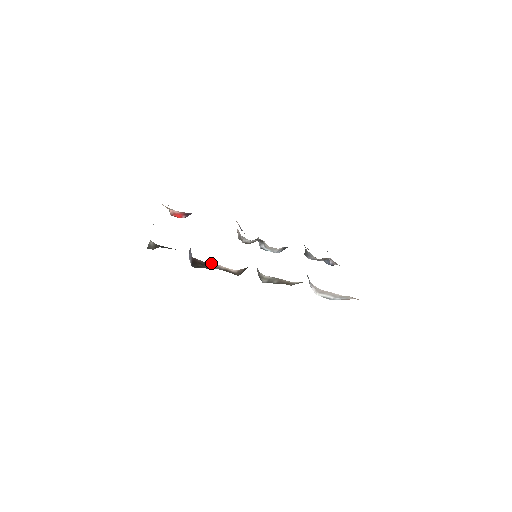
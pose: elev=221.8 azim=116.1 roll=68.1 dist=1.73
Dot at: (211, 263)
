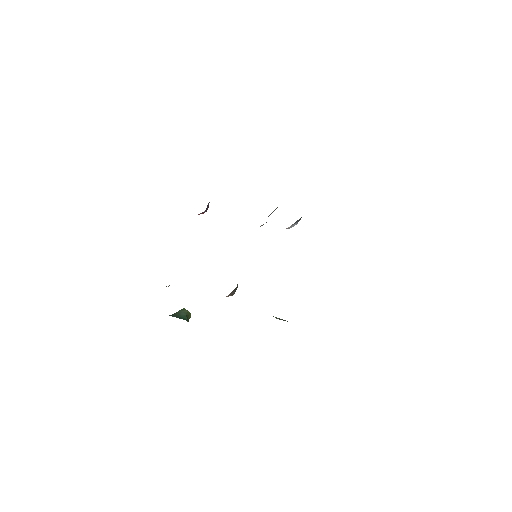
Dot at: occluded
